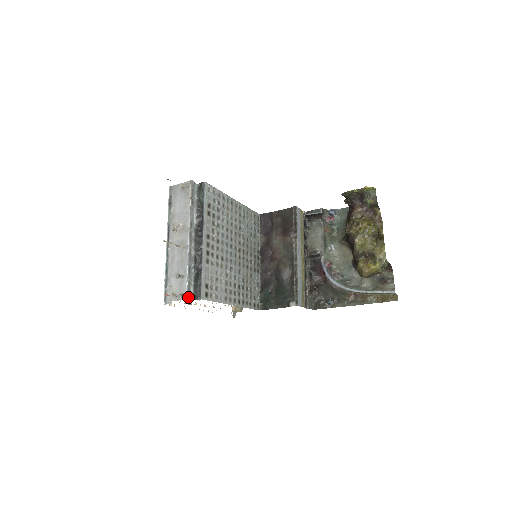
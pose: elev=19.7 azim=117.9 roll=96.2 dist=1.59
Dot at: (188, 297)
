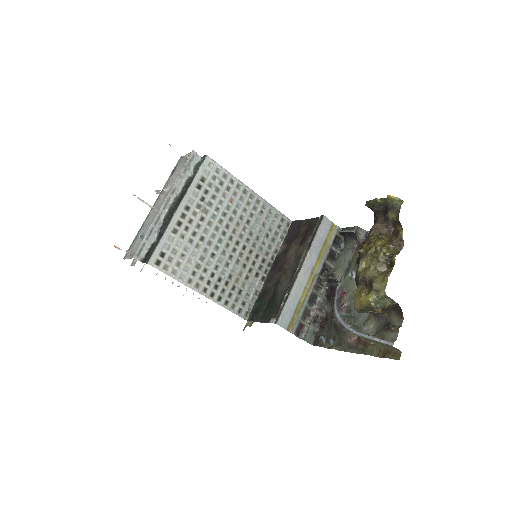
Dot at: (136, 257)
